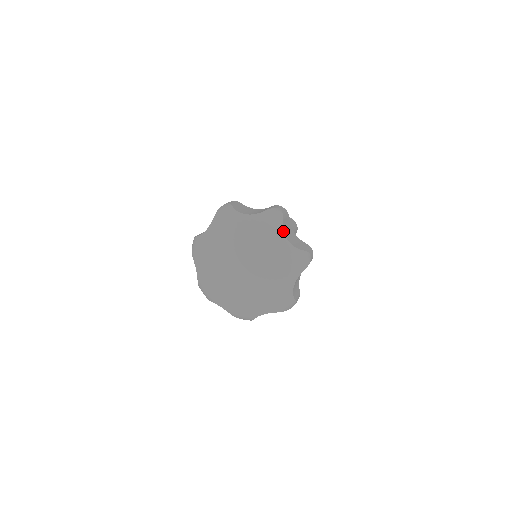
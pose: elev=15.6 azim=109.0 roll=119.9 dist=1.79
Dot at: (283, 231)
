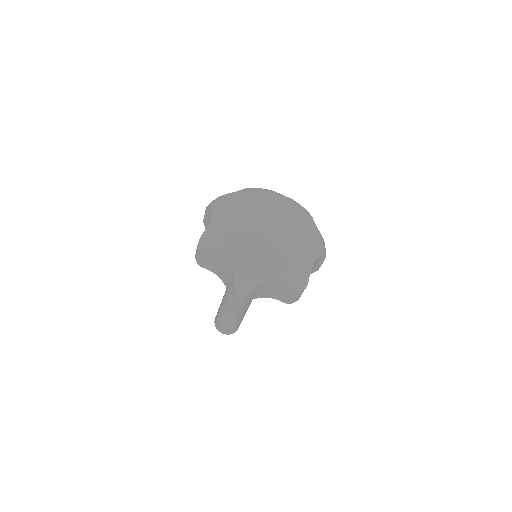
Dot at: (312, 218)
